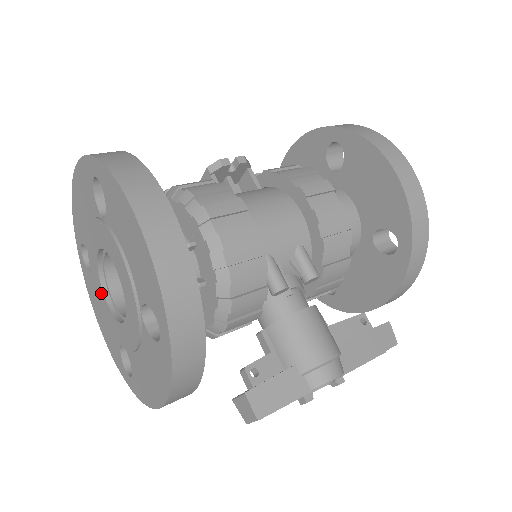
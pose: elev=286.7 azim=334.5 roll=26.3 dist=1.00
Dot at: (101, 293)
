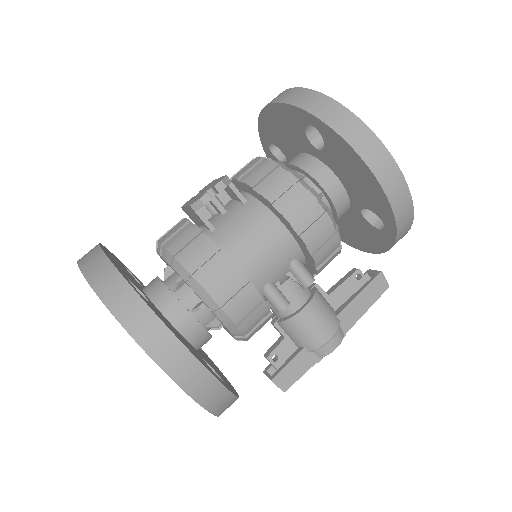
Dot at: occluded
